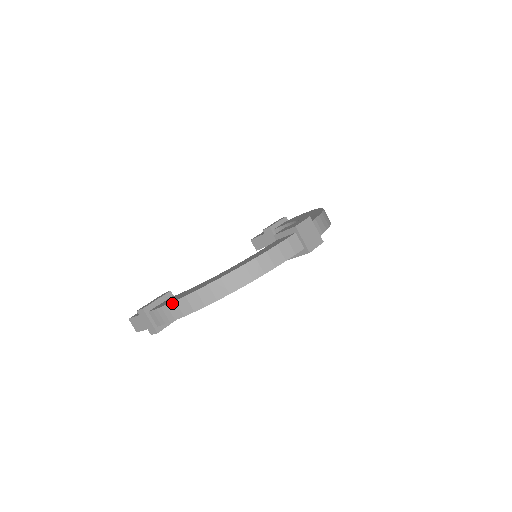
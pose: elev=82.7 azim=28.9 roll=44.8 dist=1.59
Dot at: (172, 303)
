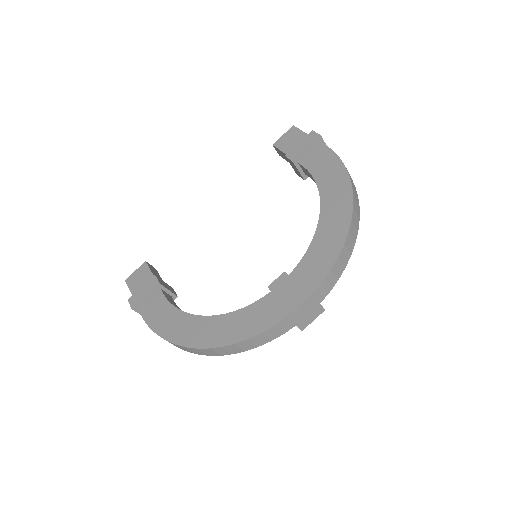
Dot at: (156, 333)
